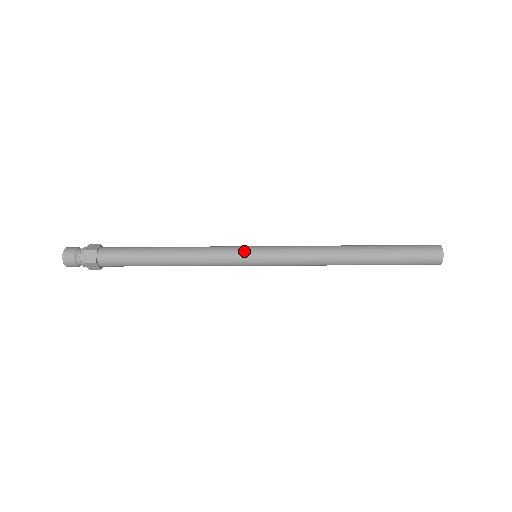
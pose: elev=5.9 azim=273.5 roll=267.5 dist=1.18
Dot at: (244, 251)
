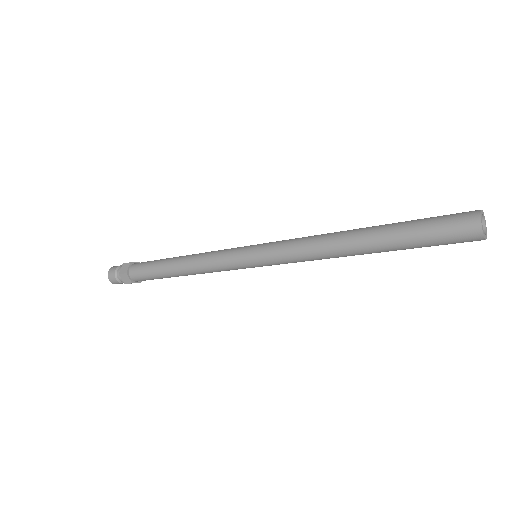
Dot at: (239, 259)
